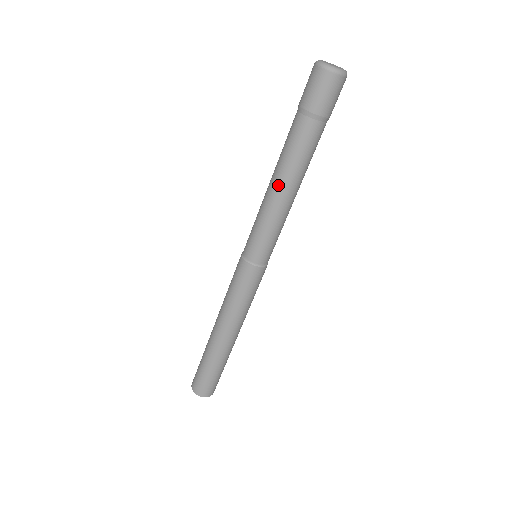
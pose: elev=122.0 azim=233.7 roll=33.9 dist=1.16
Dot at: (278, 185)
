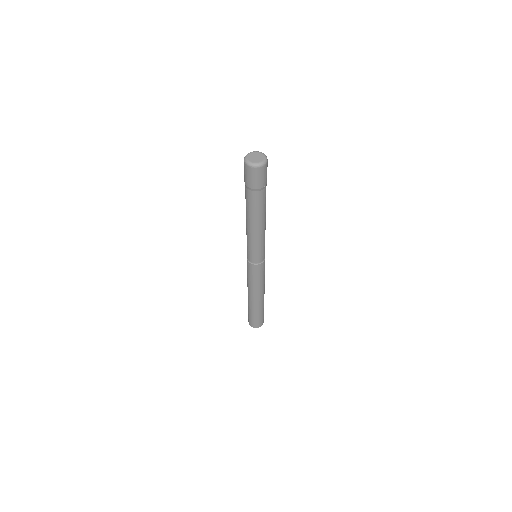
Dot at: (255, 226)
